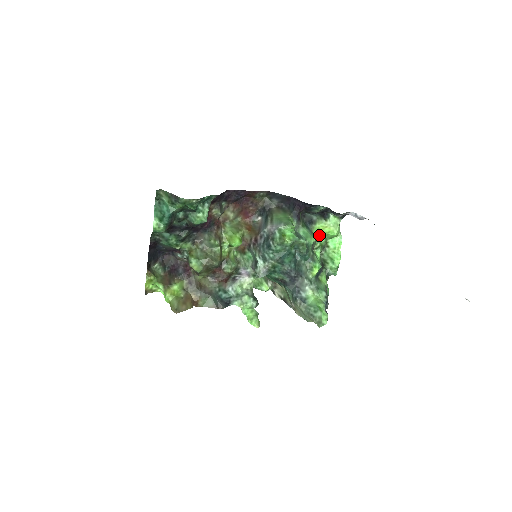
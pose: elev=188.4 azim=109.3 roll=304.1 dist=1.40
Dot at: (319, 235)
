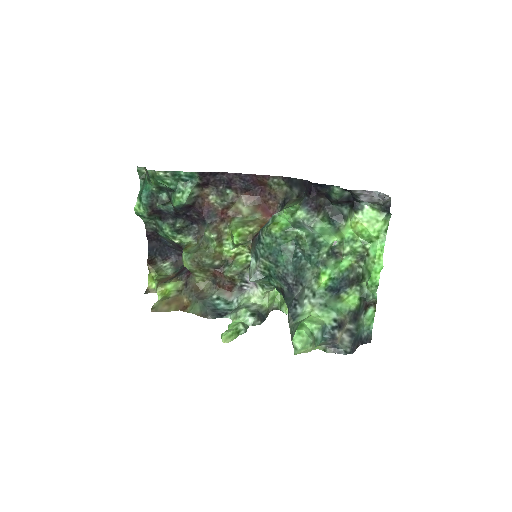
Dot at: (352, 236)
